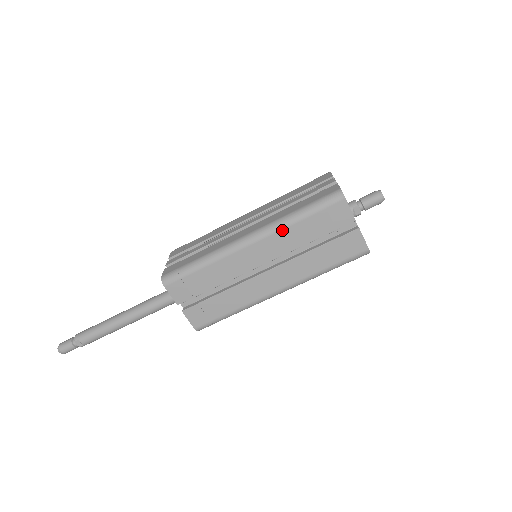
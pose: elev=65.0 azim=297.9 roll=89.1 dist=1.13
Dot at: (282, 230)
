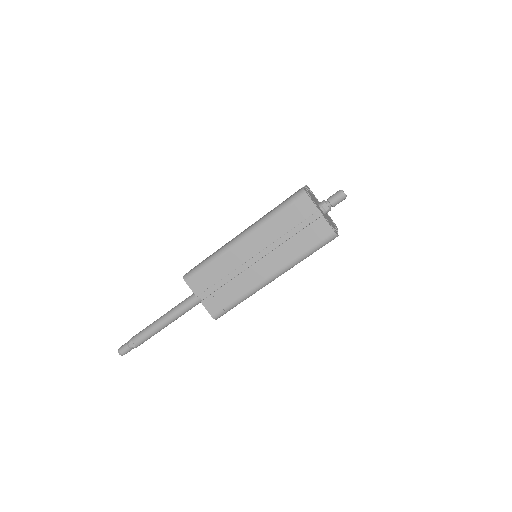
Dot at: (264, 225)
